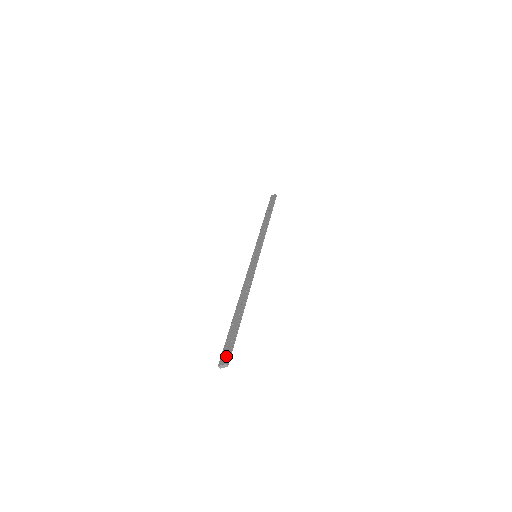
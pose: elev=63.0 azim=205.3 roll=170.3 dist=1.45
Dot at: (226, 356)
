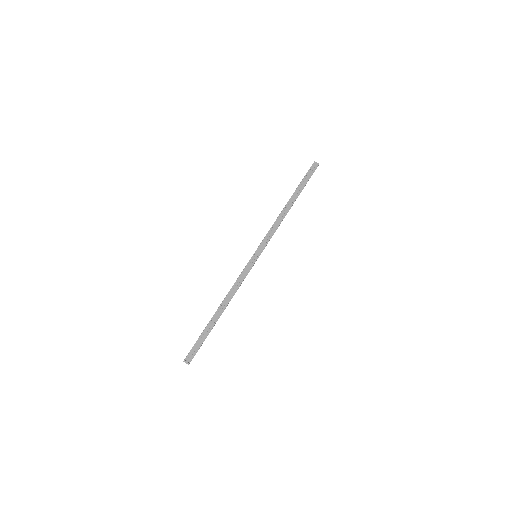
Dot at: (191, 358)
